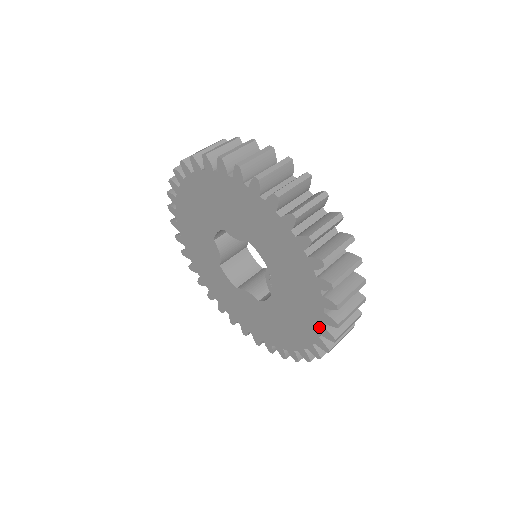
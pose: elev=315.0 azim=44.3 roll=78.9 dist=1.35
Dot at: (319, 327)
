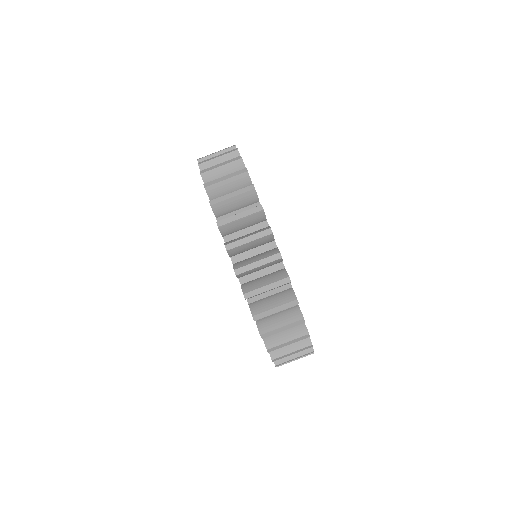
Dot at: occluded
